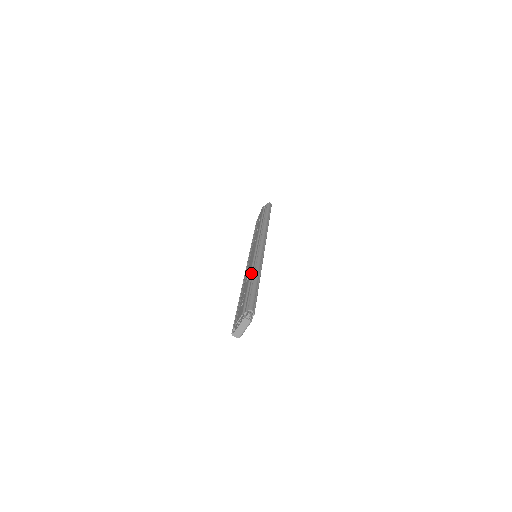
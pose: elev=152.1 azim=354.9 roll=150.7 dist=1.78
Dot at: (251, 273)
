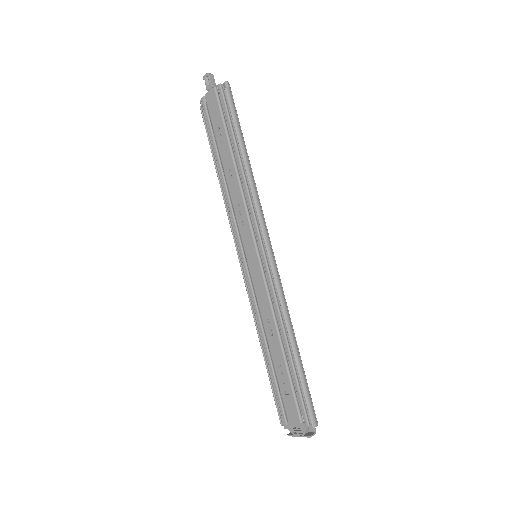
Dot at: (277, 325)
